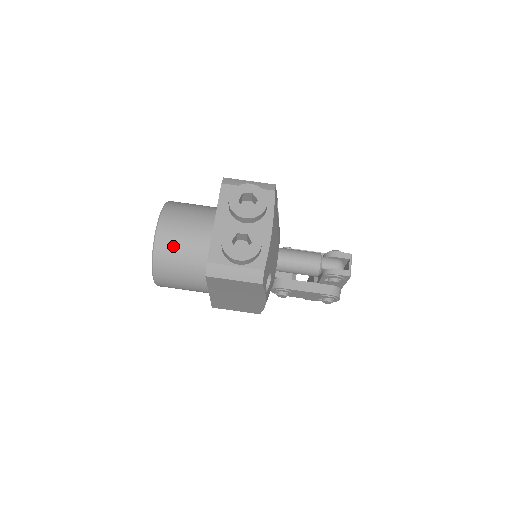
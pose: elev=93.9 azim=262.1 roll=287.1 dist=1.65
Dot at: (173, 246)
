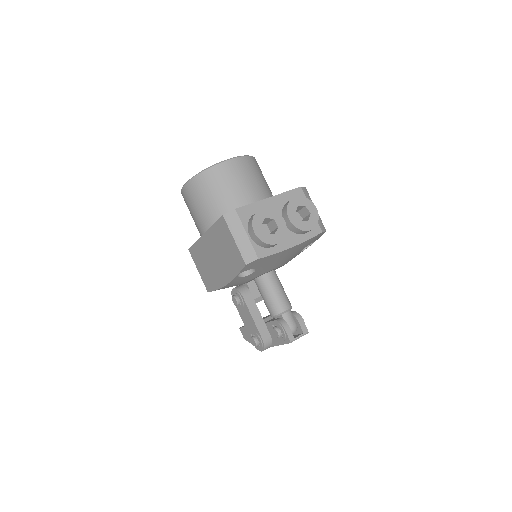
Dot at: (226, 179)
